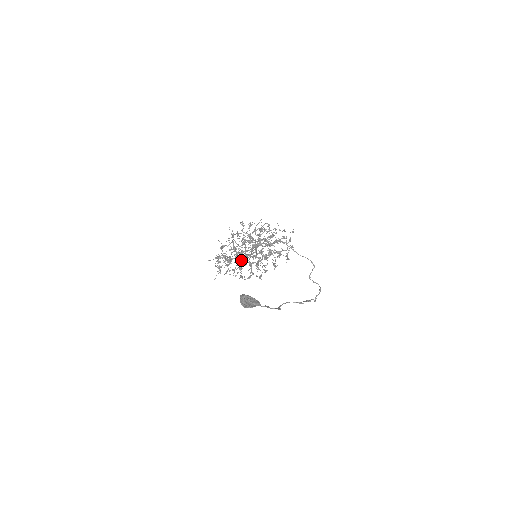
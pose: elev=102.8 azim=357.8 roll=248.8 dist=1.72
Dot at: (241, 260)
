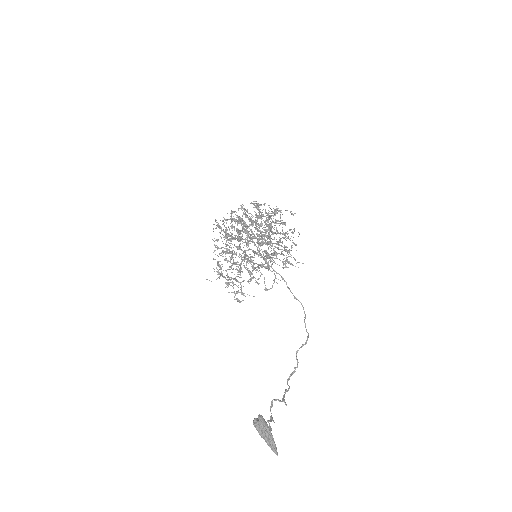
Dot at: (235, 235)
